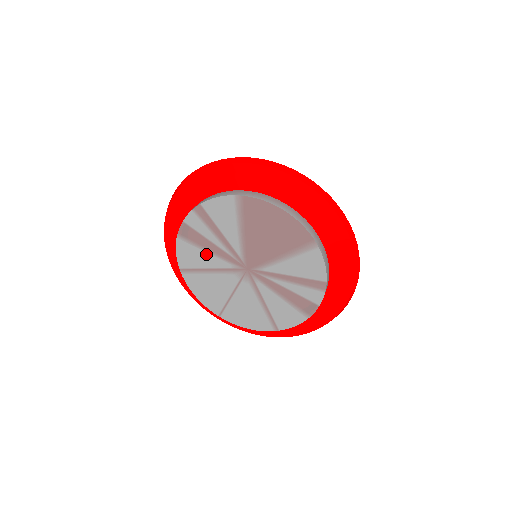
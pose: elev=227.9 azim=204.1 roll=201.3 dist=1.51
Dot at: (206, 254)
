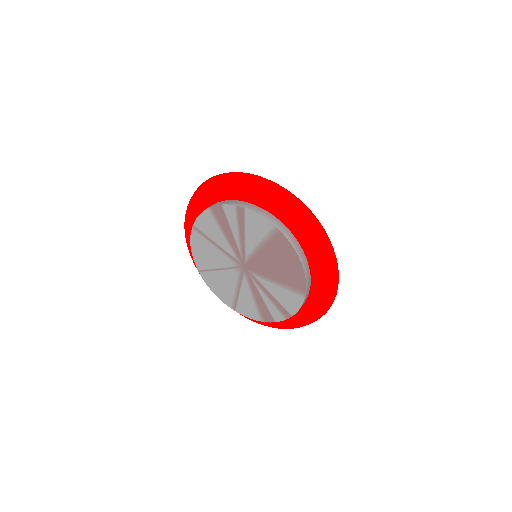
Dot at: (222, 235)
